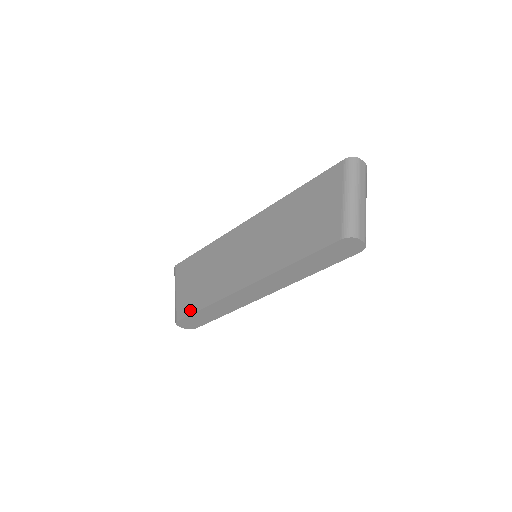
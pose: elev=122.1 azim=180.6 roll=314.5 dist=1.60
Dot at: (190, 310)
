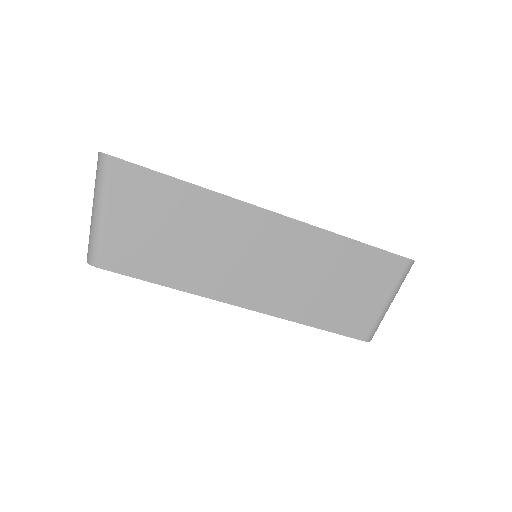
Dot at: (134, 270)
